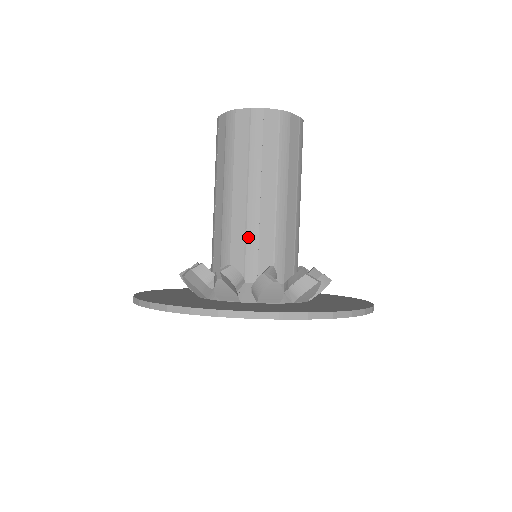
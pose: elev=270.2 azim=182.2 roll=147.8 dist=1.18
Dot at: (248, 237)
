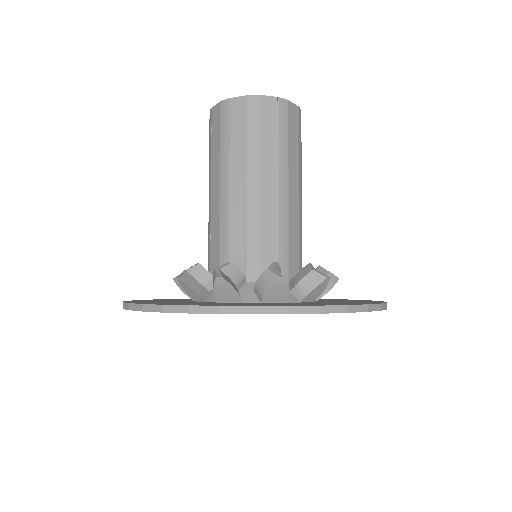
Dot at: (248, 232)
